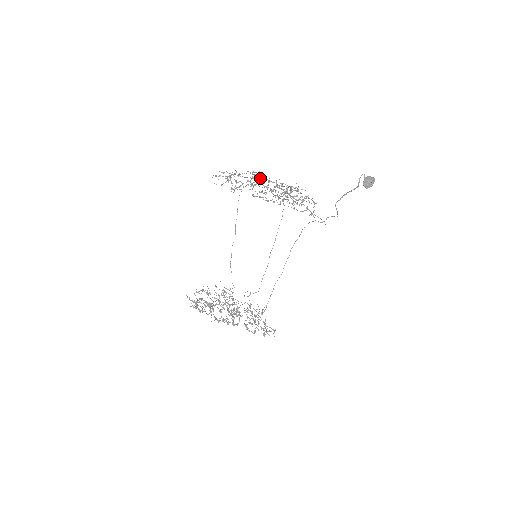
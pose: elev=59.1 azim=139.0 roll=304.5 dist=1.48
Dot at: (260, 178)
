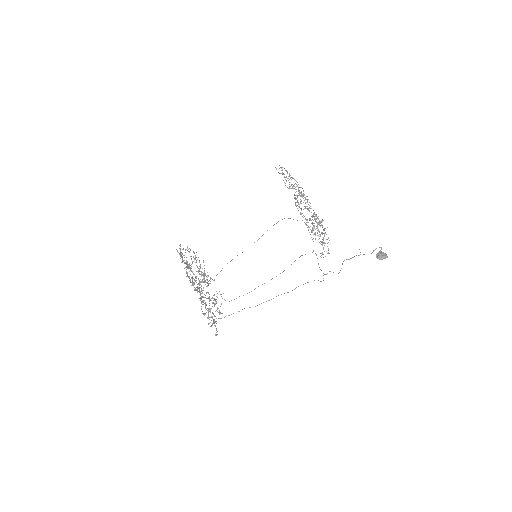
Dot at: (307, 196)
